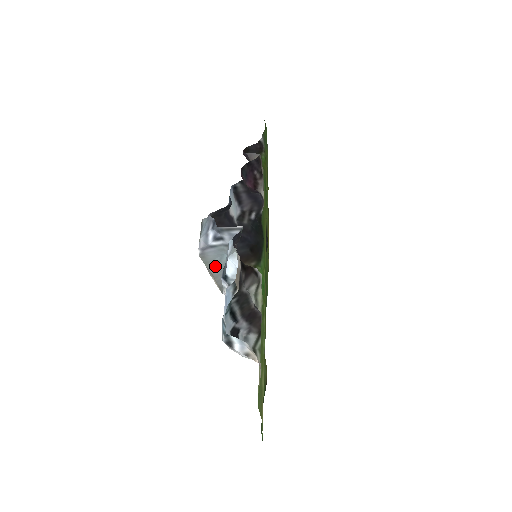
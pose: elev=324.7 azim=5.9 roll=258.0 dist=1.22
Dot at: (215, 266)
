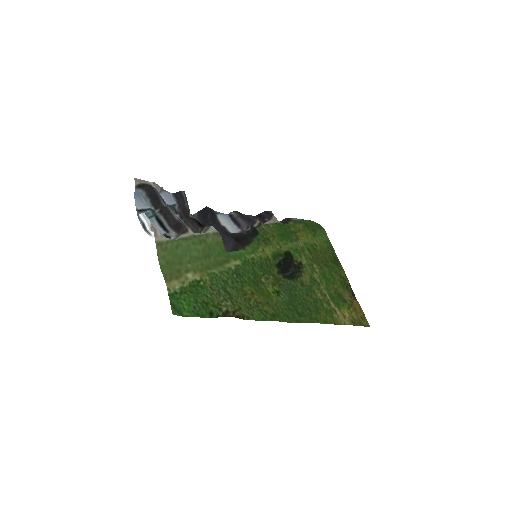
Dot at: occluded
